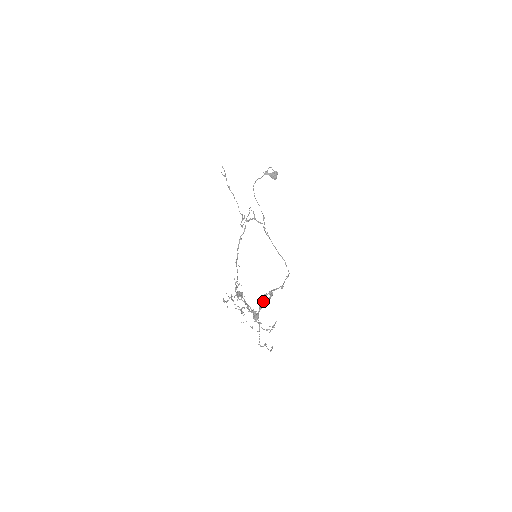
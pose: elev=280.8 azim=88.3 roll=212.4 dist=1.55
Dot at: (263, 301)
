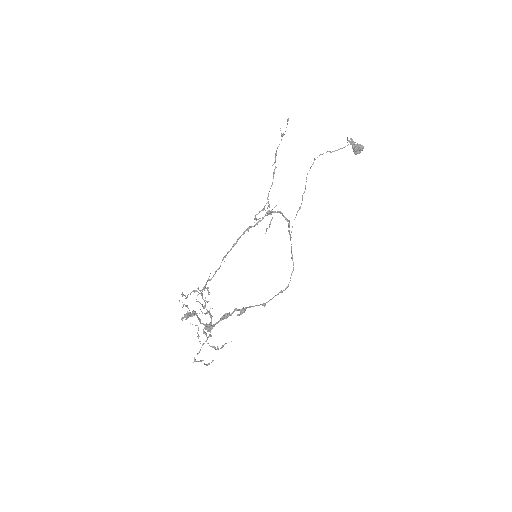
Dot at: (228, 315)
